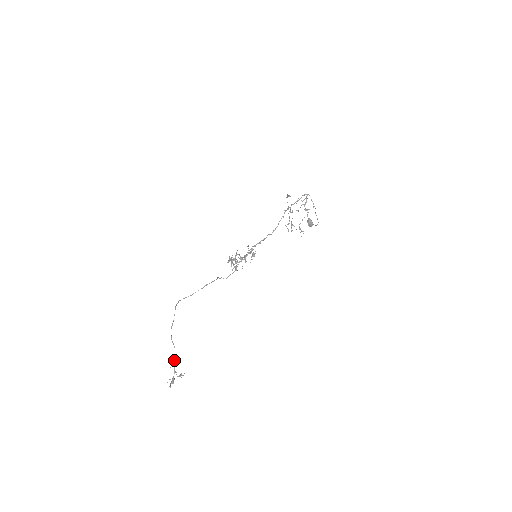
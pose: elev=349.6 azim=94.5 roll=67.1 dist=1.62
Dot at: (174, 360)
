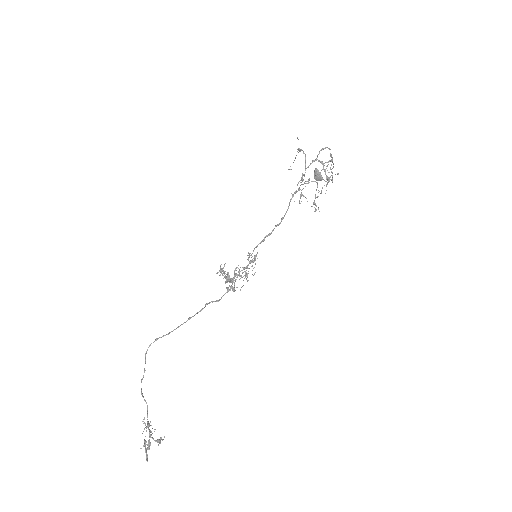
Dot at: (149, 425)
